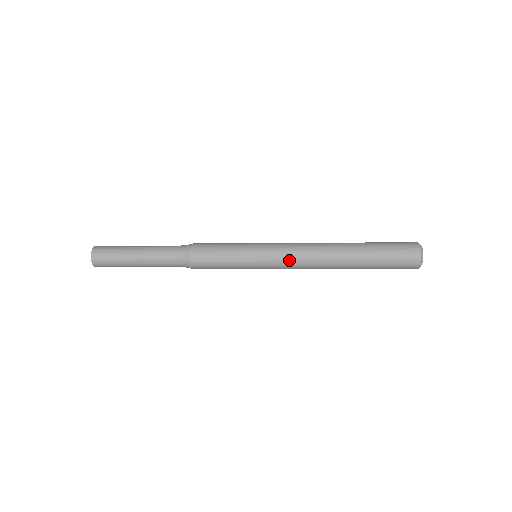
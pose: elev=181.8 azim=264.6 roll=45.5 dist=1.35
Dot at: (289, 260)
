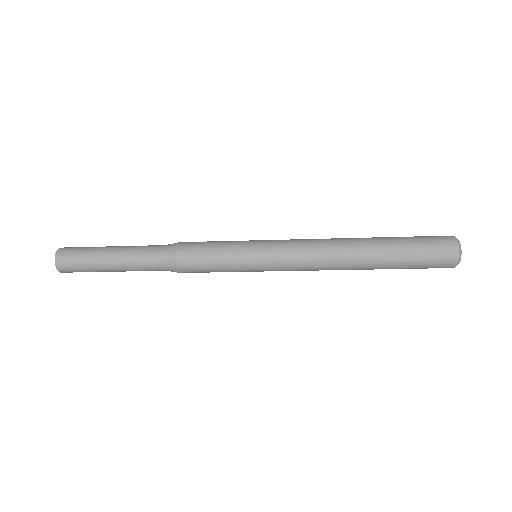
Dot at: (296, 251)
